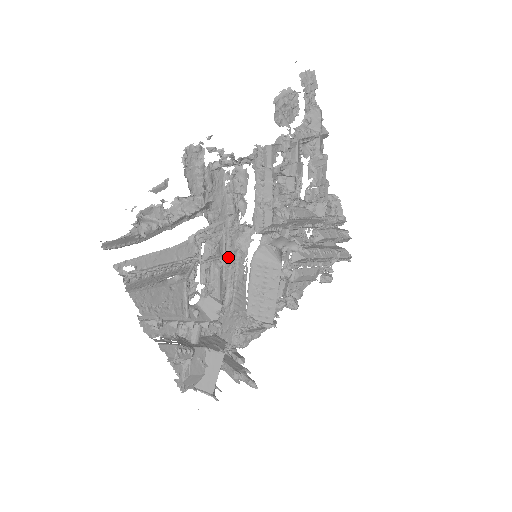
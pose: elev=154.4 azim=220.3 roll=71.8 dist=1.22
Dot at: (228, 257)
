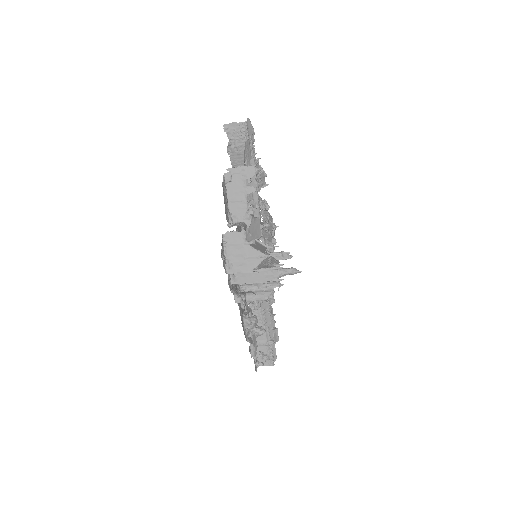
Dot at: occluded
